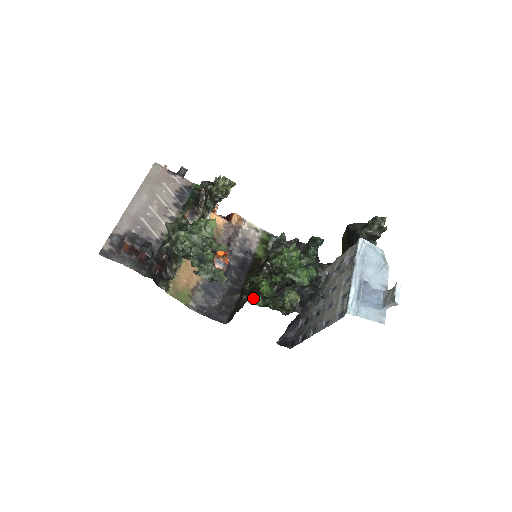
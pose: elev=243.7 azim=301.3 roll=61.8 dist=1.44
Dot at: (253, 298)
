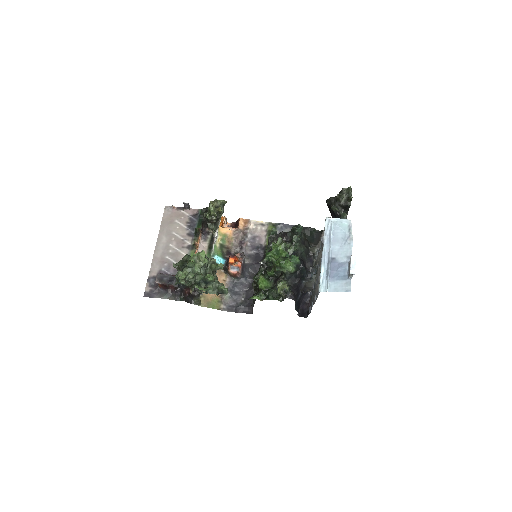
Dot at: (254, 296)
